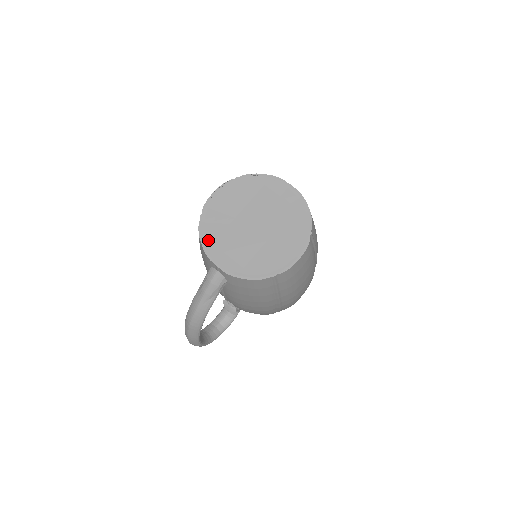
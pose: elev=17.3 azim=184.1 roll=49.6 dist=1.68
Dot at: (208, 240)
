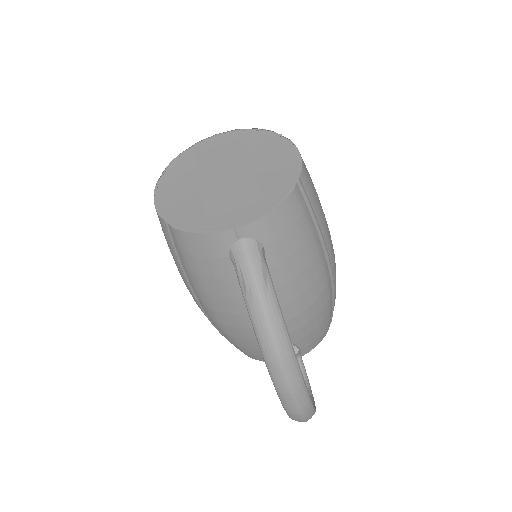
Dot at: (198, 225)
